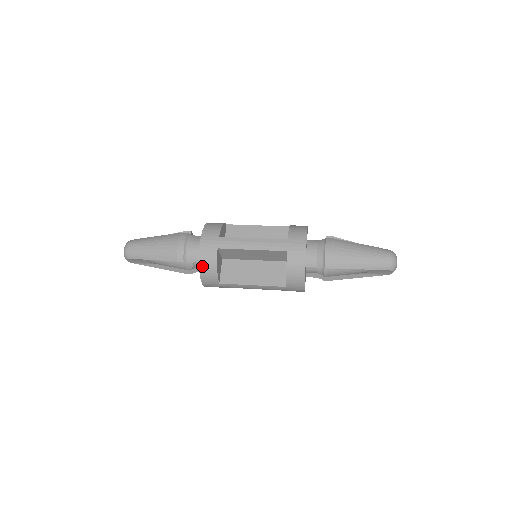
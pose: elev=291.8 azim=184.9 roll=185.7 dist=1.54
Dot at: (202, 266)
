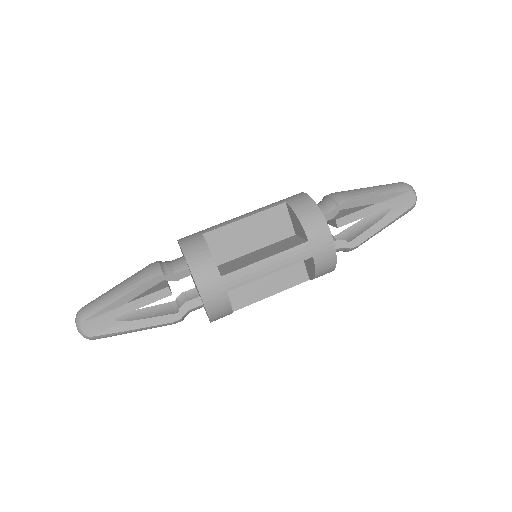
Dot at: (189, 256)
